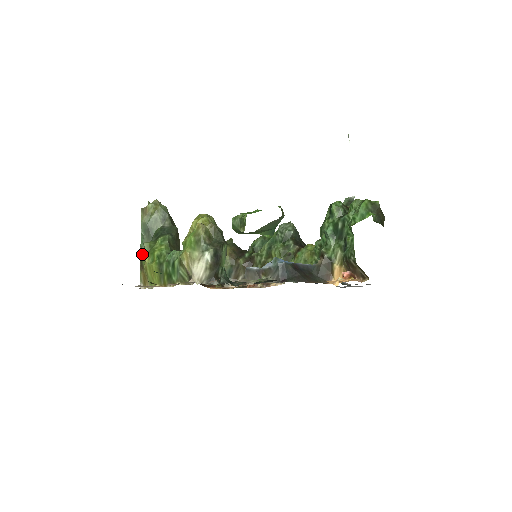
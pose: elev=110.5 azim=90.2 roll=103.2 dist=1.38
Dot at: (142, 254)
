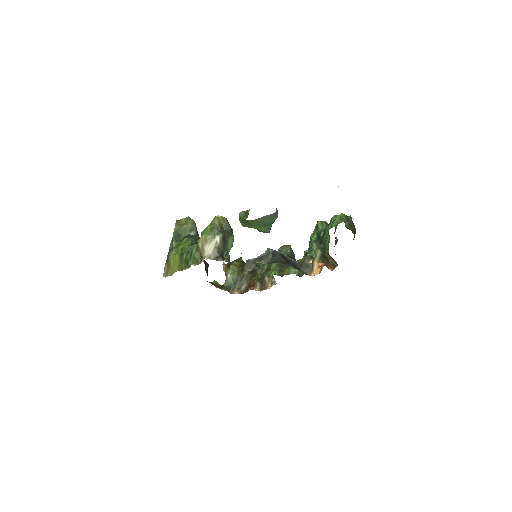
Dot at: (170, 250)
